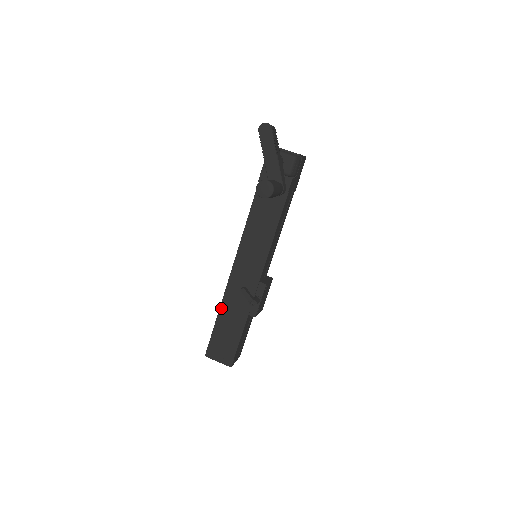
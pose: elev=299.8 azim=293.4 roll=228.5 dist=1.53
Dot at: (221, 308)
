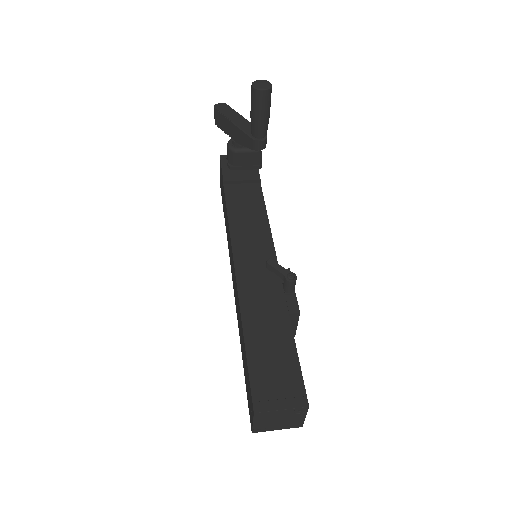
Dot at: (244, 323)
